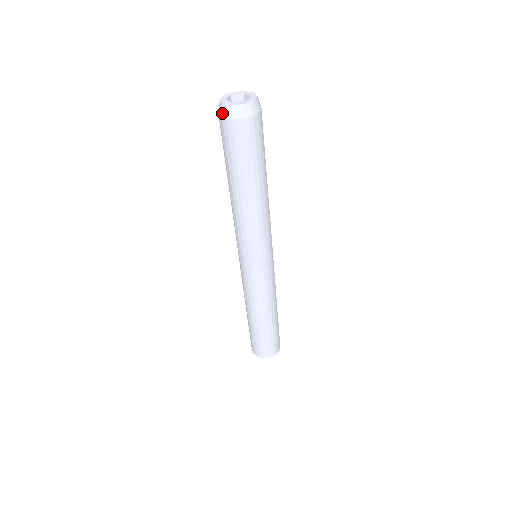
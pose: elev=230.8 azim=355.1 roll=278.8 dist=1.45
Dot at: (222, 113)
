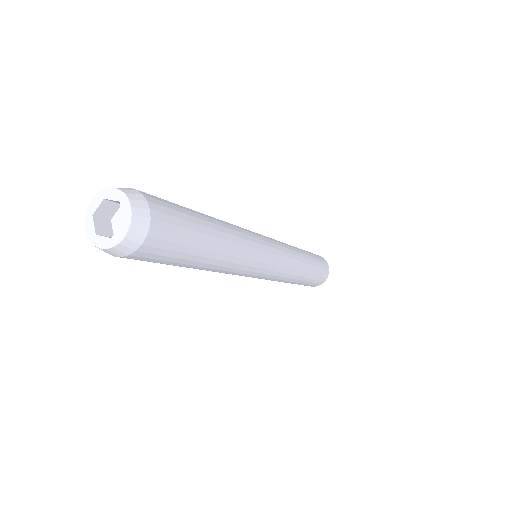
Dot at: occluded
